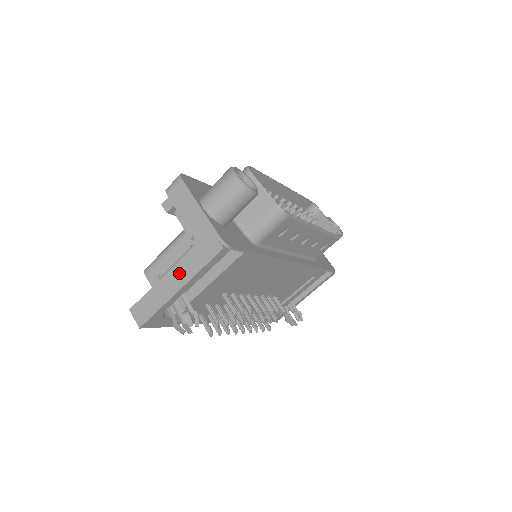
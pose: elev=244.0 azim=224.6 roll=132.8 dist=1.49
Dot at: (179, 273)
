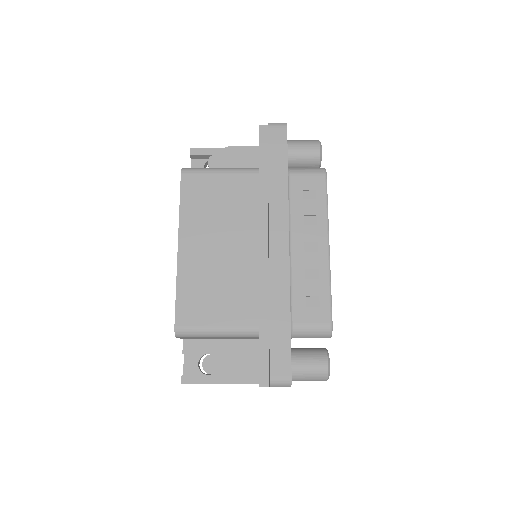
Dot at: occluded
